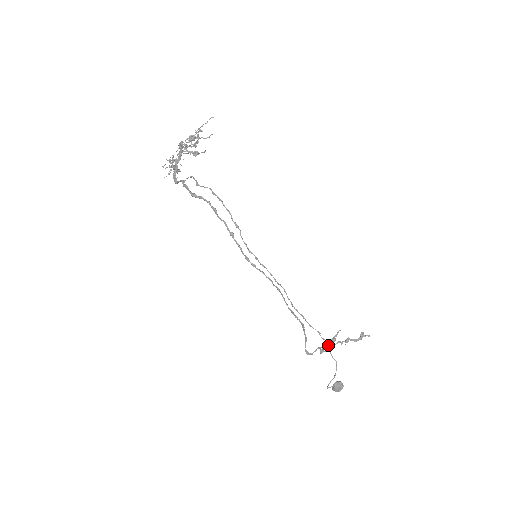
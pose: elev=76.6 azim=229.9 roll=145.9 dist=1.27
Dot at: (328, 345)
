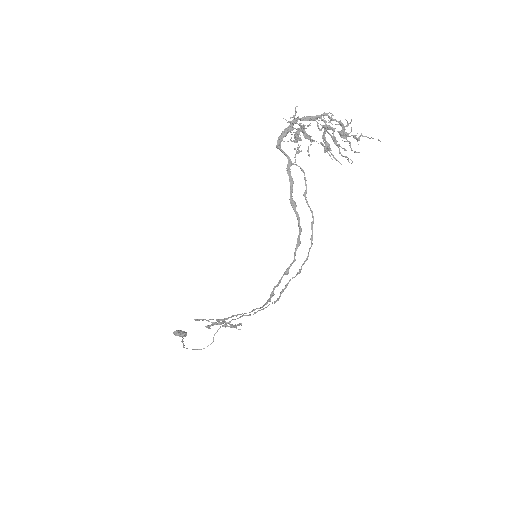
Dot at: occluded
